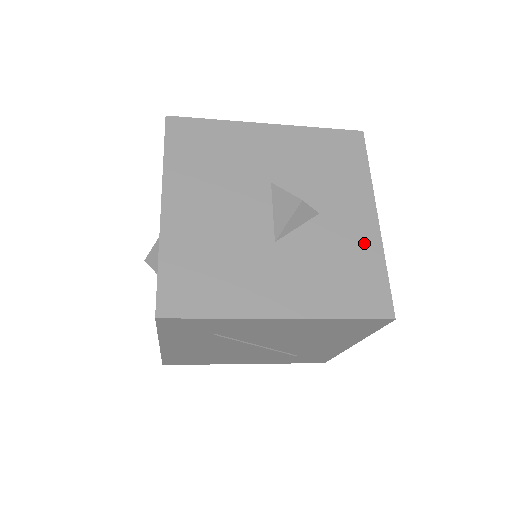
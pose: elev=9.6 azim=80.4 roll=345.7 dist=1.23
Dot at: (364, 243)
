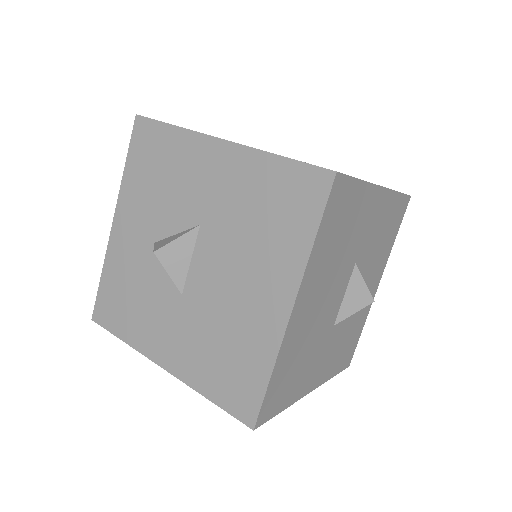
Dot at: (365, 311)
